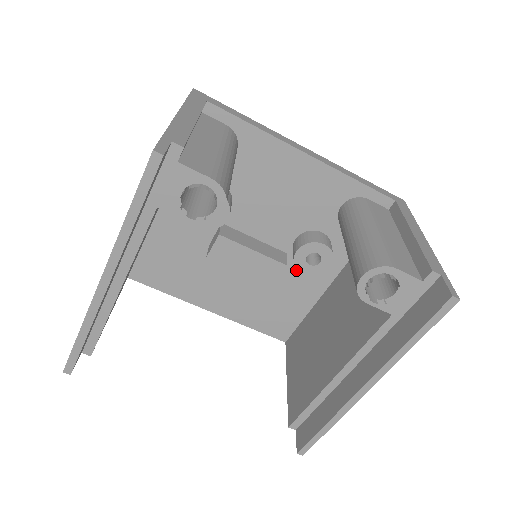
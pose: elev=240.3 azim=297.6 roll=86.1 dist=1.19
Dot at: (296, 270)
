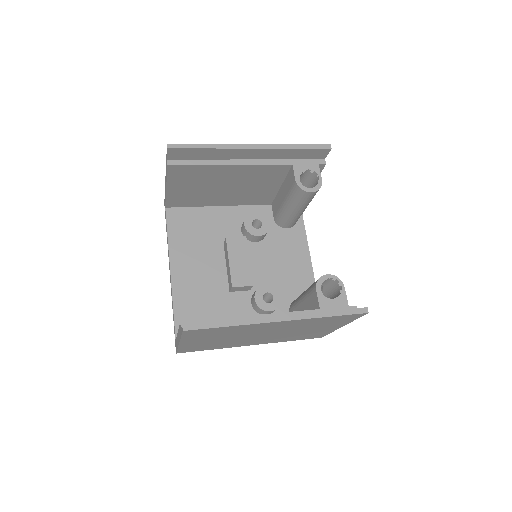
Dot at: (242, 304)
